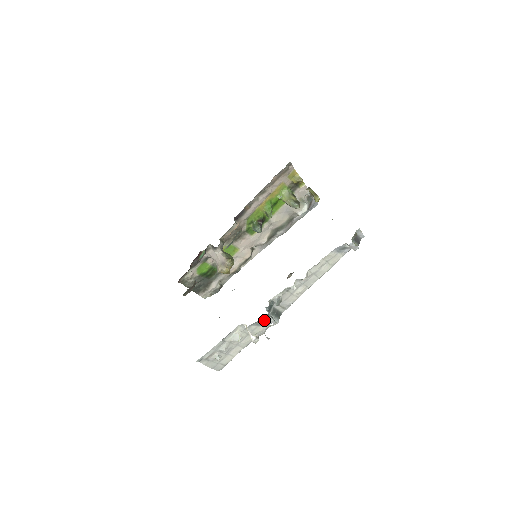
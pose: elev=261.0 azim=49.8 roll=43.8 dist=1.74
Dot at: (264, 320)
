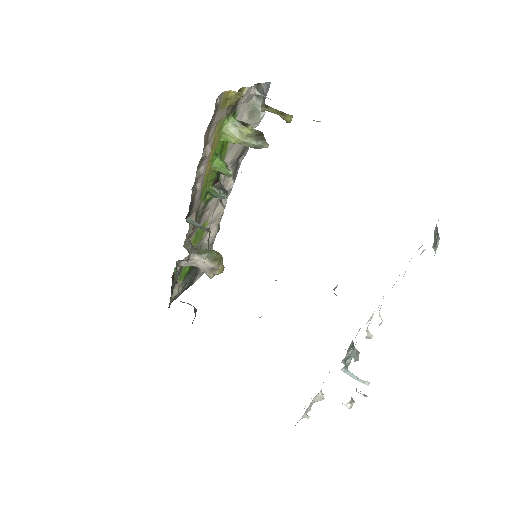
Dot at: occluded
